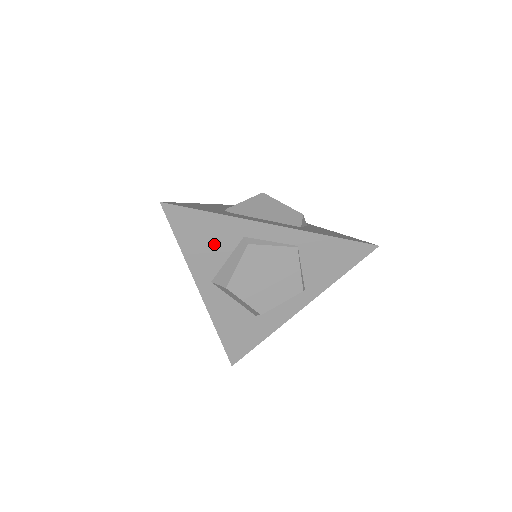
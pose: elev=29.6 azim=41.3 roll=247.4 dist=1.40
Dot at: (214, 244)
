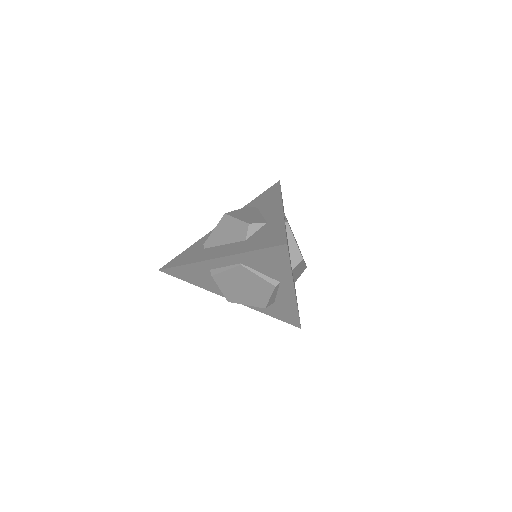
Dot at: (203, 278)
